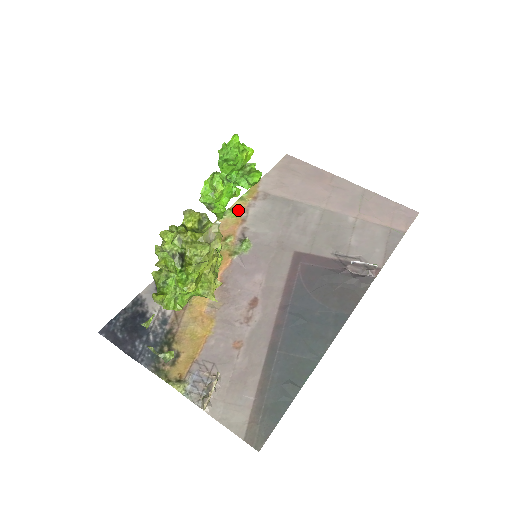
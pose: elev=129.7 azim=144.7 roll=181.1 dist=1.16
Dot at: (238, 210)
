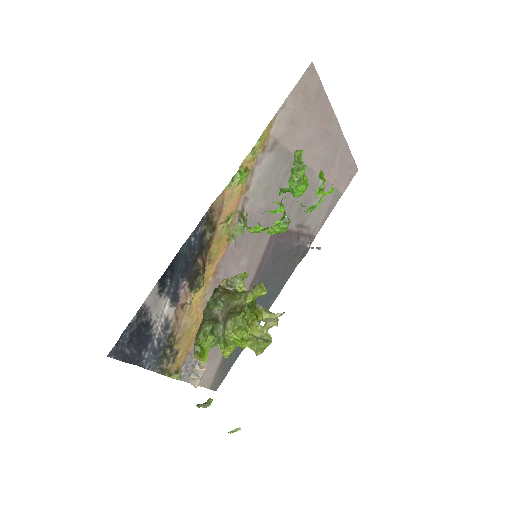
Dot at: (247, 173)
